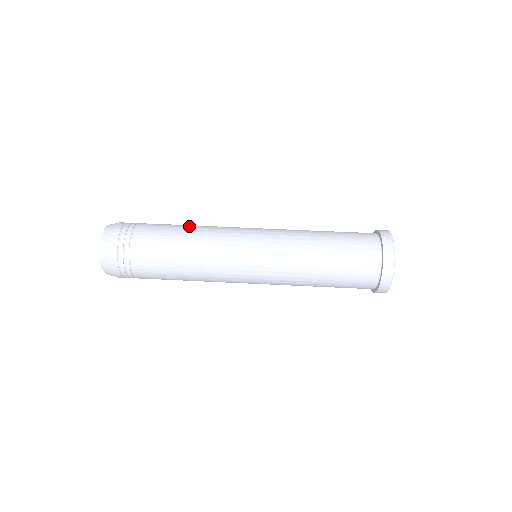
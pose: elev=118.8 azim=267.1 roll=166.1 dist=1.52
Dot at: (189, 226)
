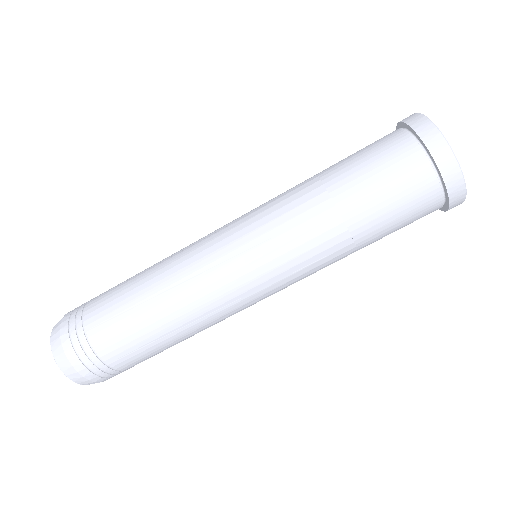
Dot at: (154, 304)
